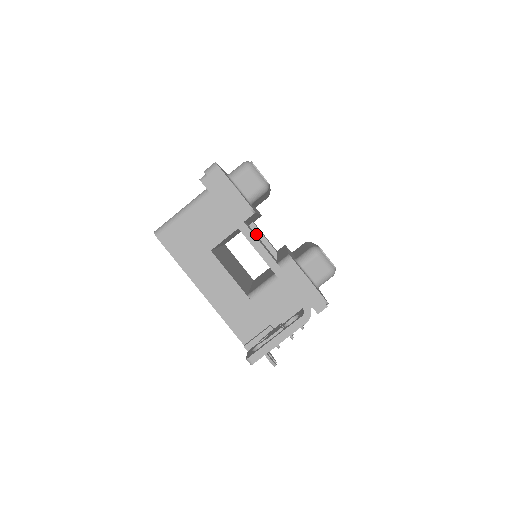
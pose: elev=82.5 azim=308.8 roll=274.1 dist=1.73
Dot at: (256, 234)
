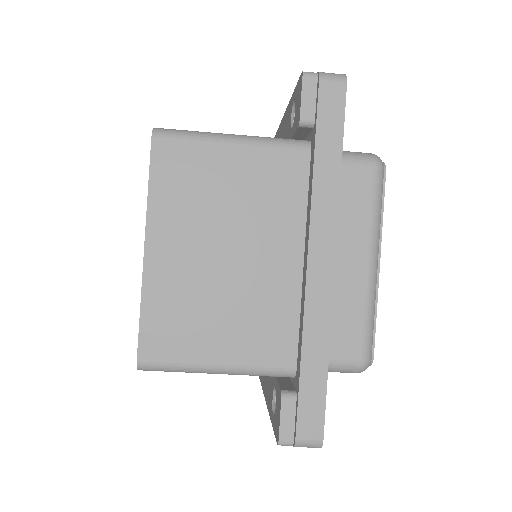
Dot at: occluded
